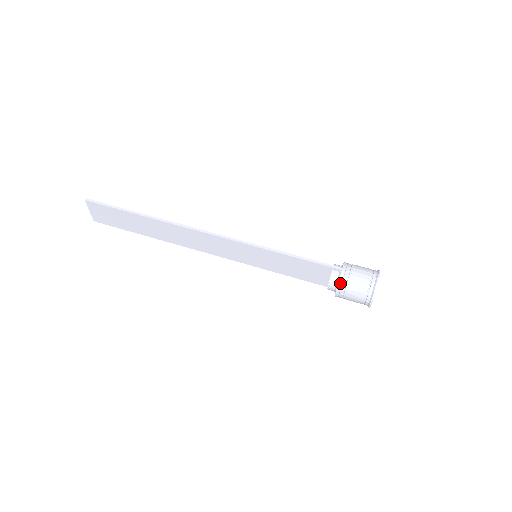
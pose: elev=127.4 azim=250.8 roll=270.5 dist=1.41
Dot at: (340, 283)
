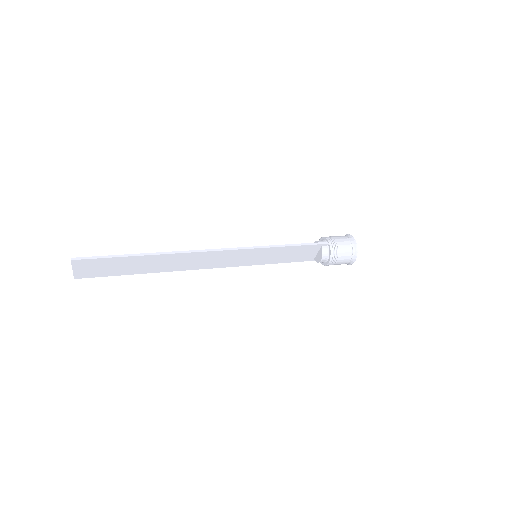
Dot at: (332, 254)
